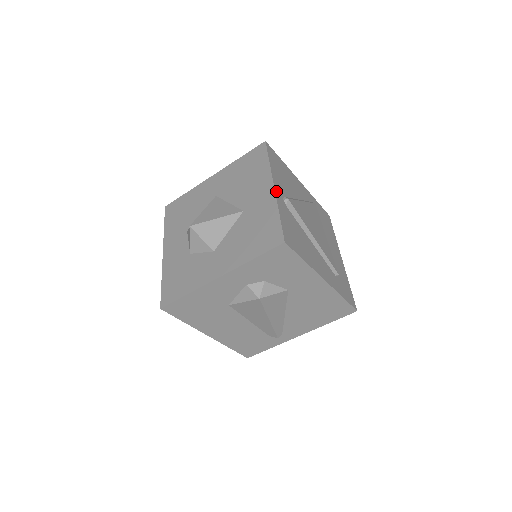
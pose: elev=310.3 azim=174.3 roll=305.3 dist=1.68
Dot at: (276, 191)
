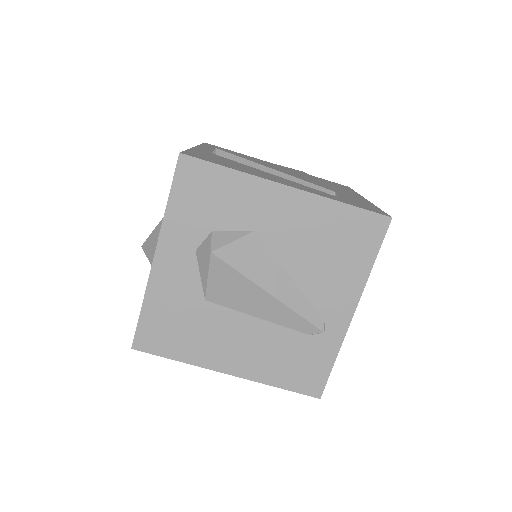
Dot at: (197, 148)
